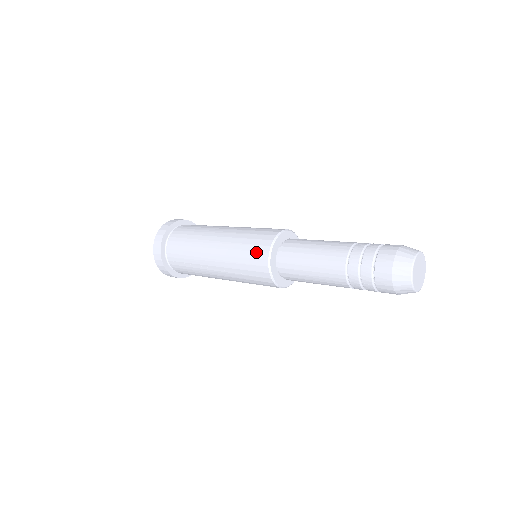
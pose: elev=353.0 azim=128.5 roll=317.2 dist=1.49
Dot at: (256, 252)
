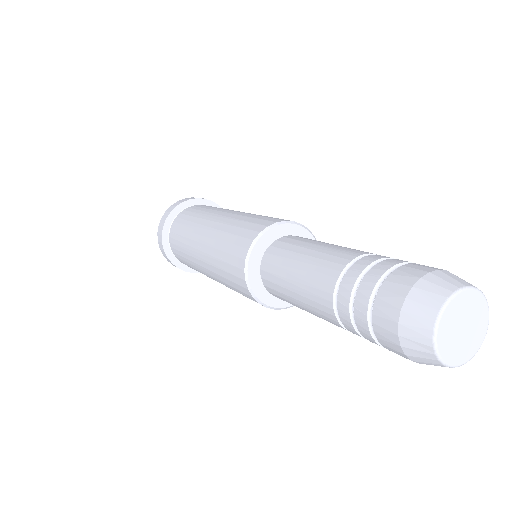
Dot at: (248, 229)
